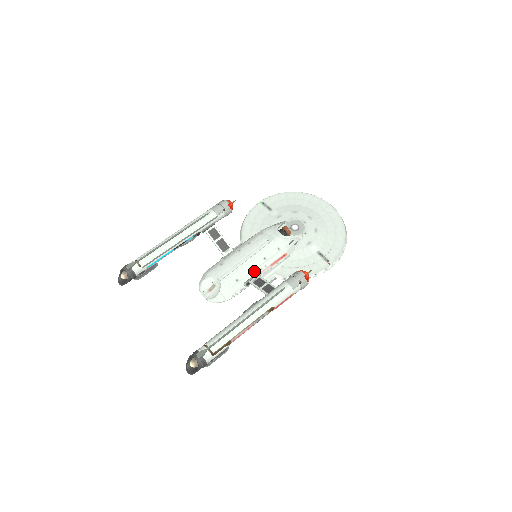
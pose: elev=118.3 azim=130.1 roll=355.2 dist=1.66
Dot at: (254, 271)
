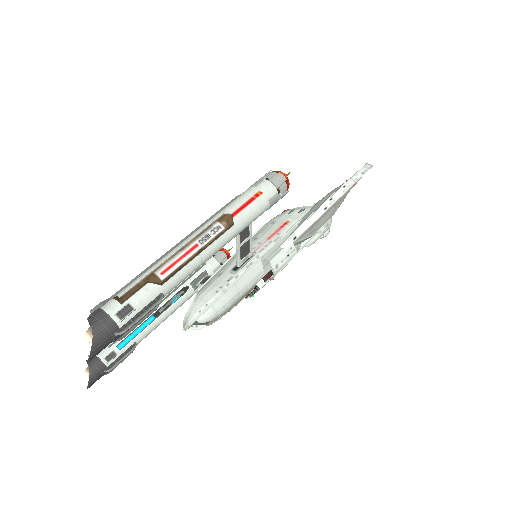
Dot at: occluded
